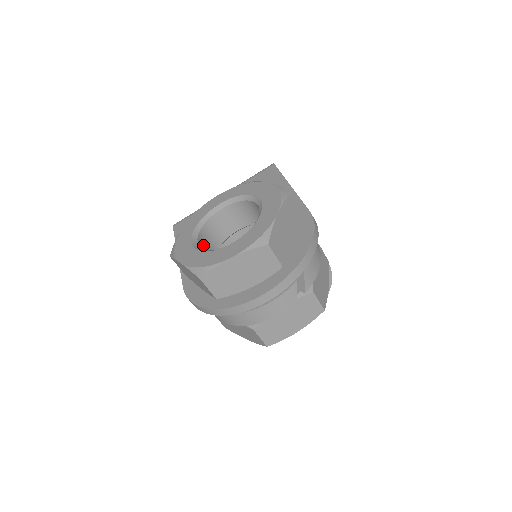
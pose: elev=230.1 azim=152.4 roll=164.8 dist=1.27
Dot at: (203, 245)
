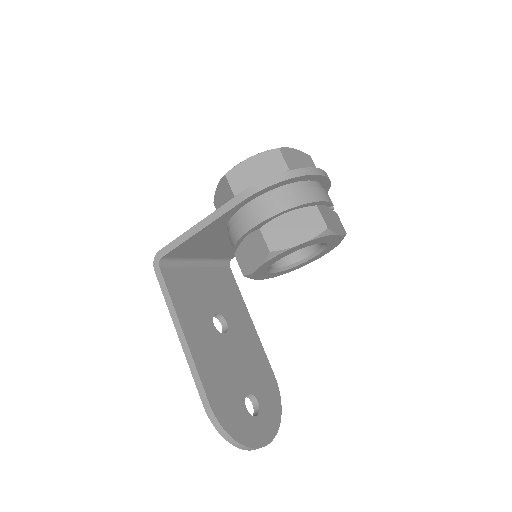
Dot at: occluded
